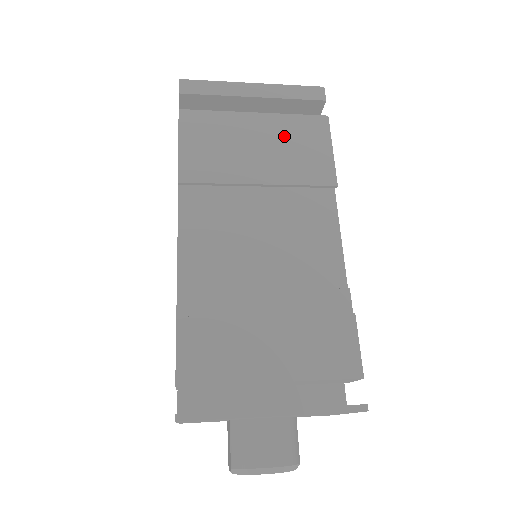
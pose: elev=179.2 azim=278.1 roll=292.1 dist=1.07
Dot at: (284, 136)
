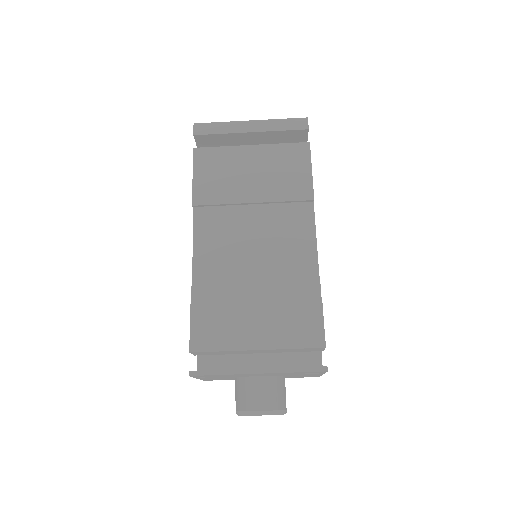
Dot at: (273, 162)
